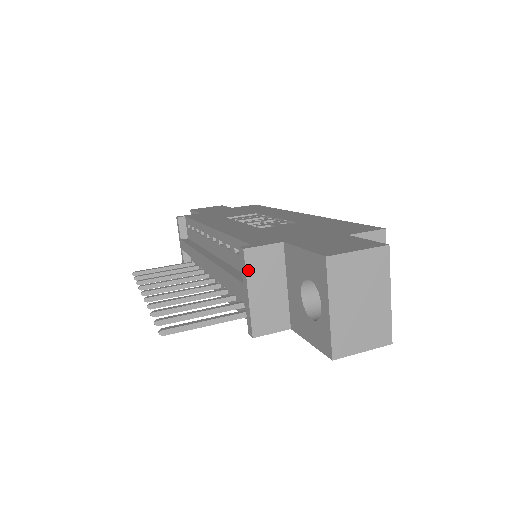
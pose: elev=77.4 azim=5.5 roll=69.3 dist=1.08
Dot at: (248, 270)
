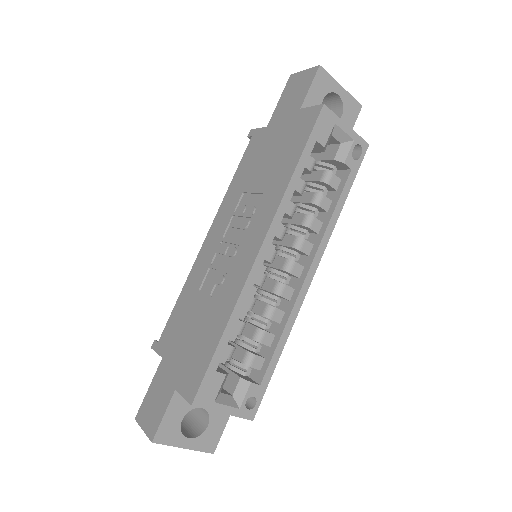
Dot at: occluded
